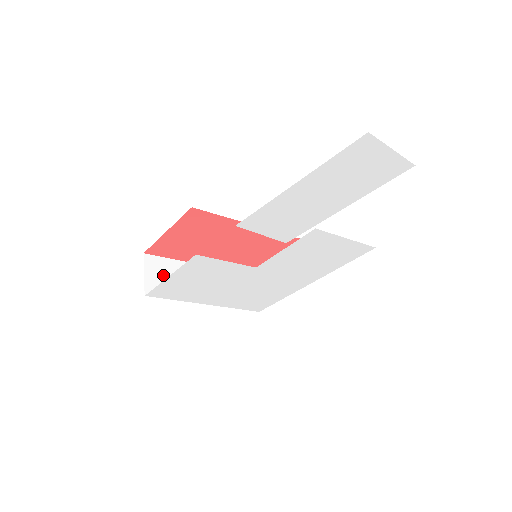
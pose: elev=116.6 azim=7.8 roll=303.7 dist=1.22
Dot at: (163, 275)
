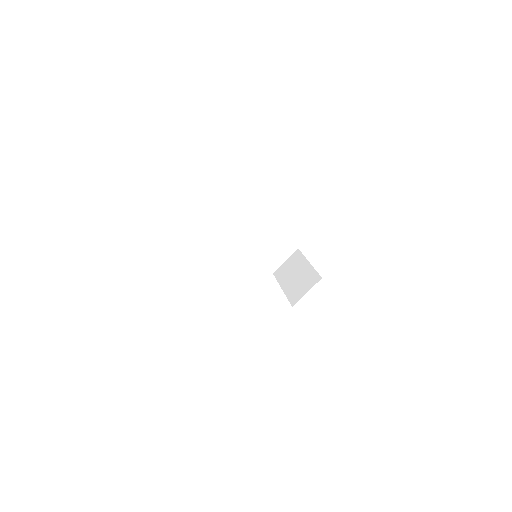
Dot at: (219, 197)
